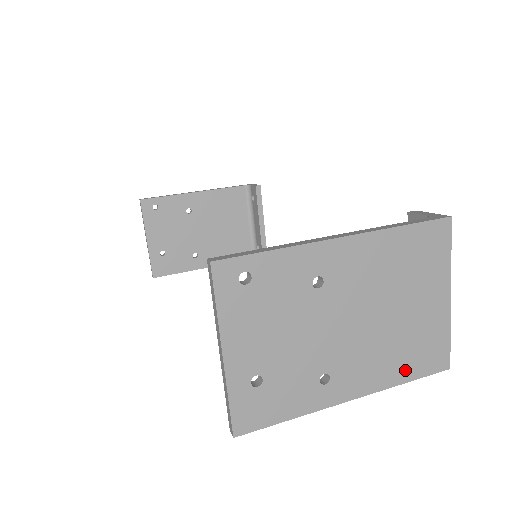
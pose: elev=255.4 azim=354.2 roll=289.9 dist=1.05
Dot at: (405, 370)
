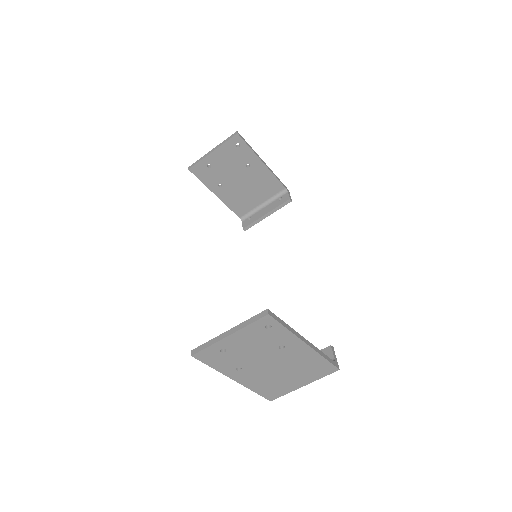
Dot at: (260, 389)
